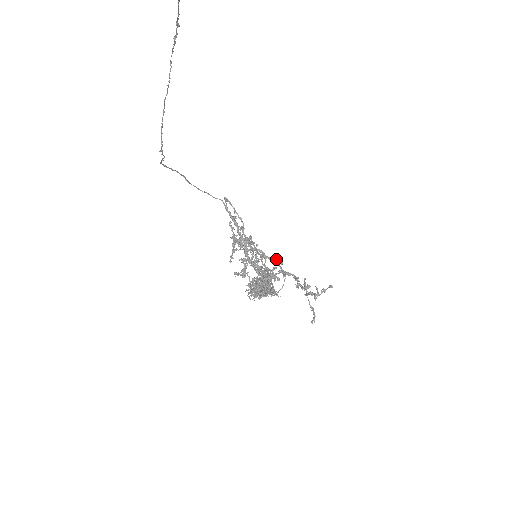
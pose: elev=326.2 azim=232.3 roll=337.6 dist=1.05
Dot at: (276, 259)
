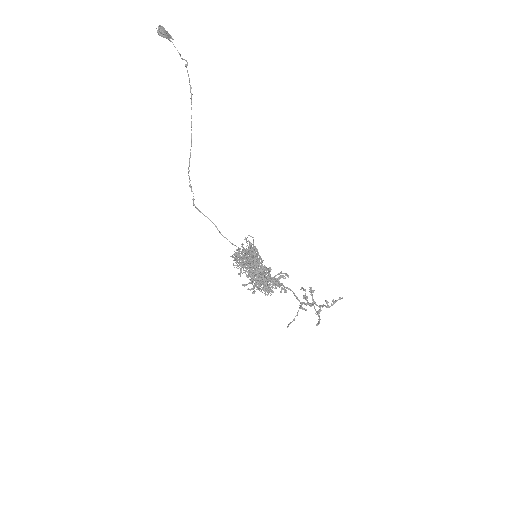
Dot at: occluded
